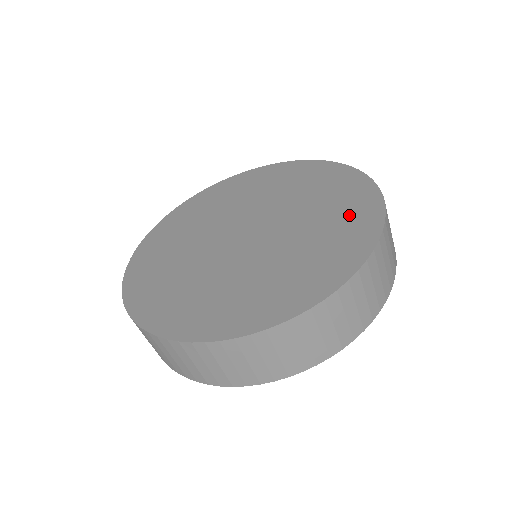
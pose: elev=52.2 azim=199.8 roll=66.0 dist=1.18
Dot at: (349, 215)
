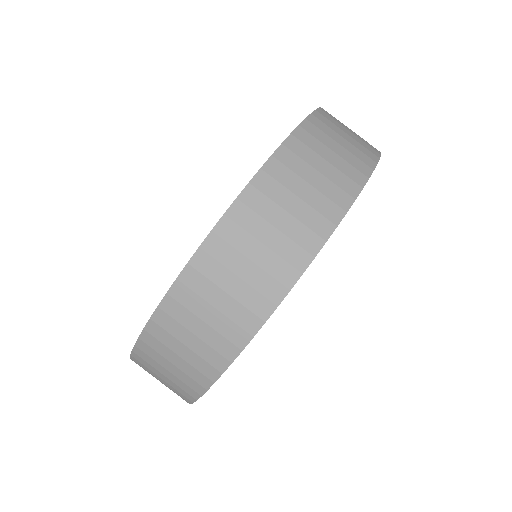
Dot at: occluded
